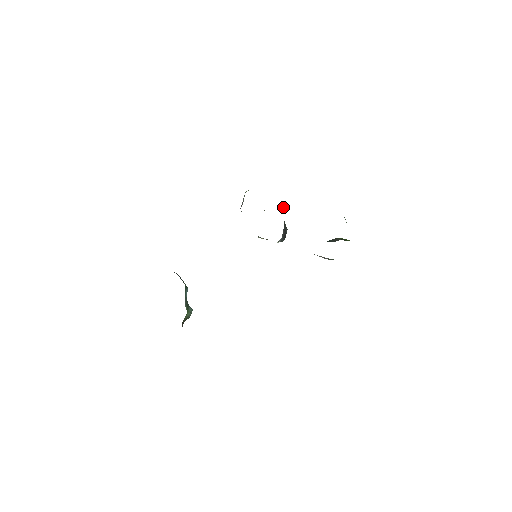
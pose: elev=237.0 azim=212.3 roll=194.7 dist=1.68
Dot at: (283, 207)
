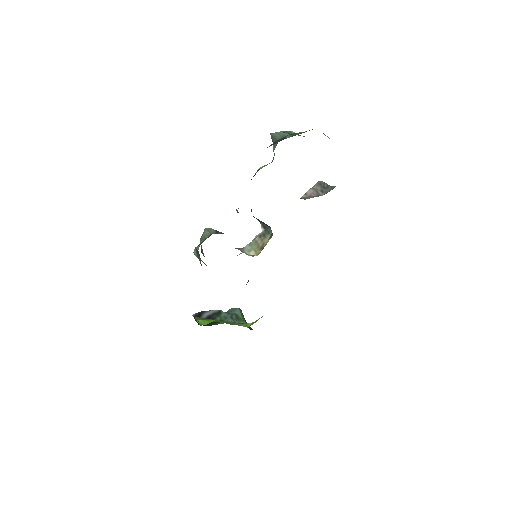
Dot at: occluded
